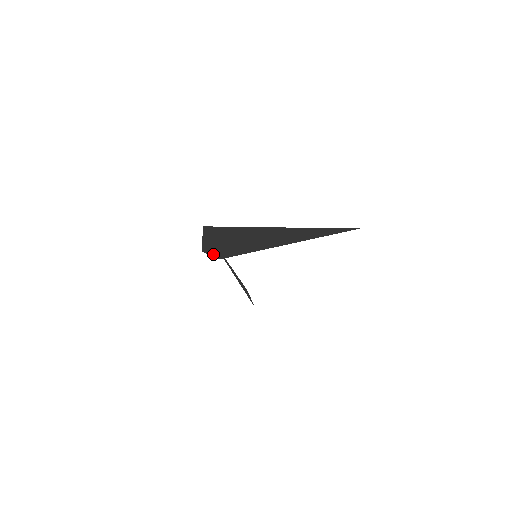
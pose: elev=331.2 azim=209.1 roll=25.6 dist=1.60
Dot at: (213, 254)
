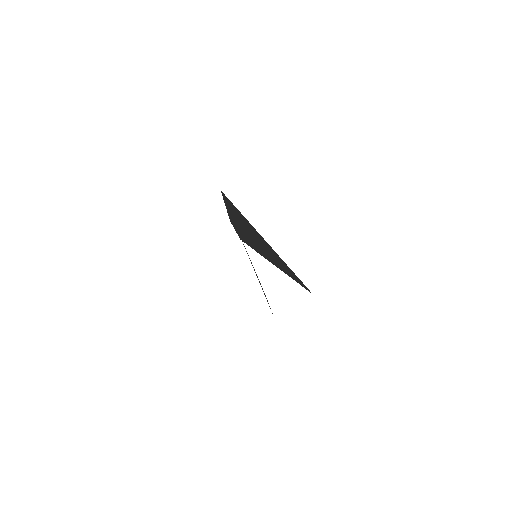
Dot at: (236, 229)
